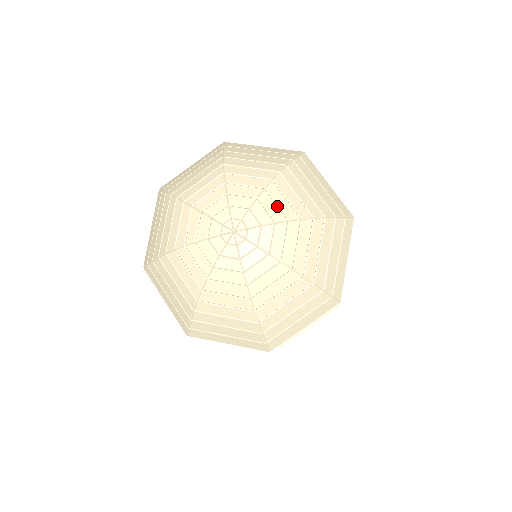
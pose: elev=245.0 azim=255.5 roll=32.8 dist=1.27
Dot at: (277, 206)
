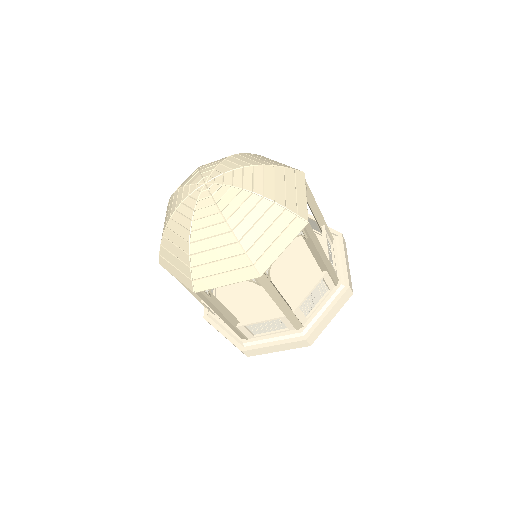
Dot at: (234, 164)
